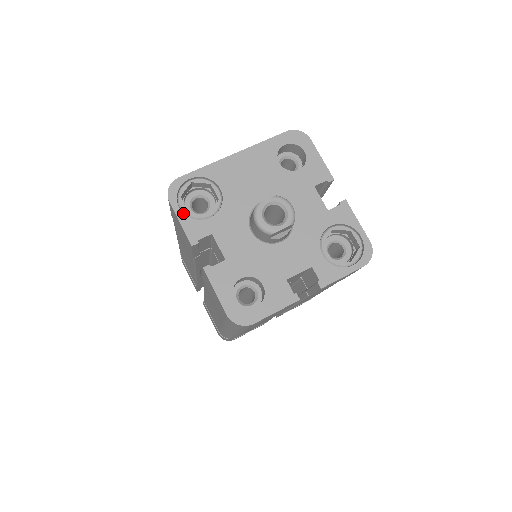
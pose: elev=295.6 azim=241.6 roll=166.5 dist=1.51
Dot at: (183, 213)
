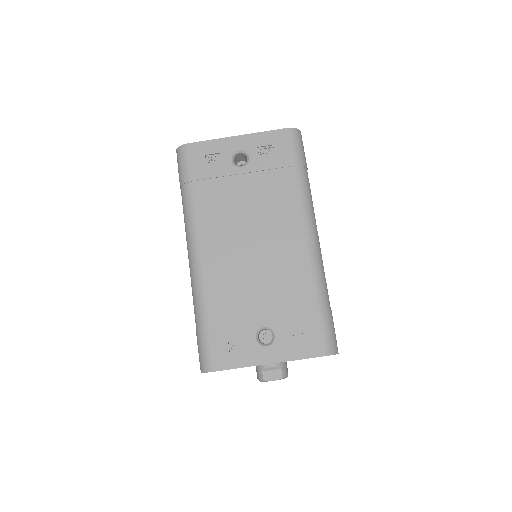
Dot at: occluded
